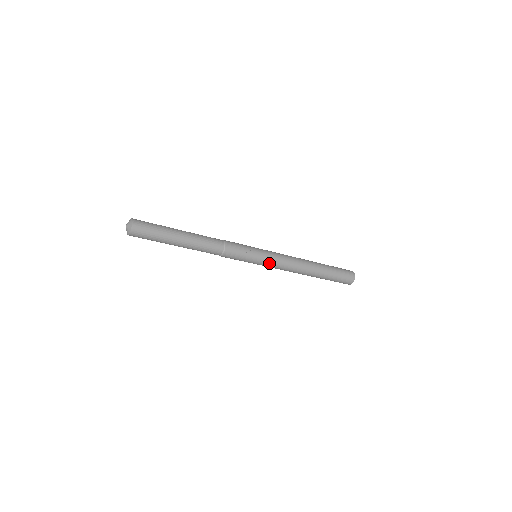
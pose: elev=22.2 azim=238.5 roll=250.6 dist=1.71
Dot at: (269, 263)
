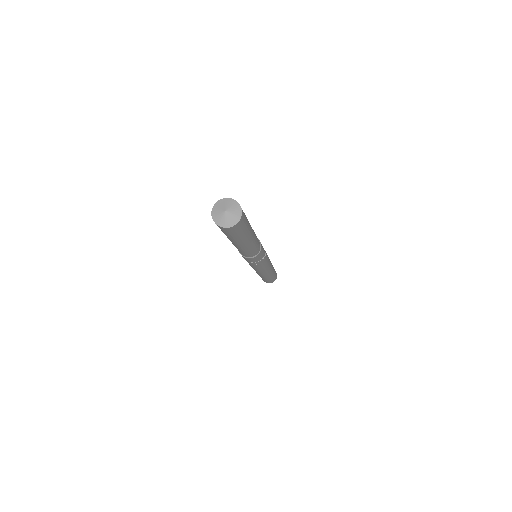
Dot at: (259, 268)
